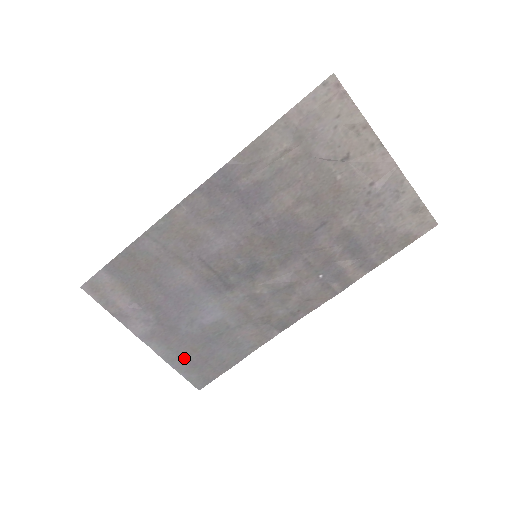
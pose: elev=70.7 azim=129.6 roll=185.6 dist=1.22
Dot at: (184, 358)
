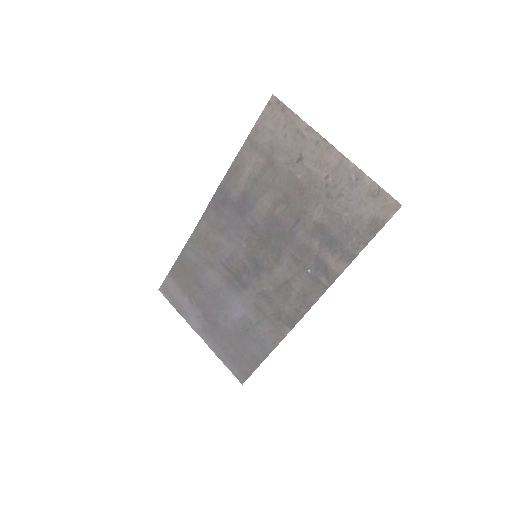
Dot at: (227, 352)
